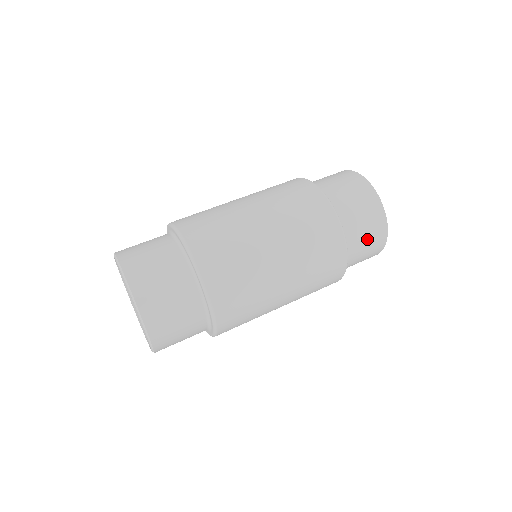
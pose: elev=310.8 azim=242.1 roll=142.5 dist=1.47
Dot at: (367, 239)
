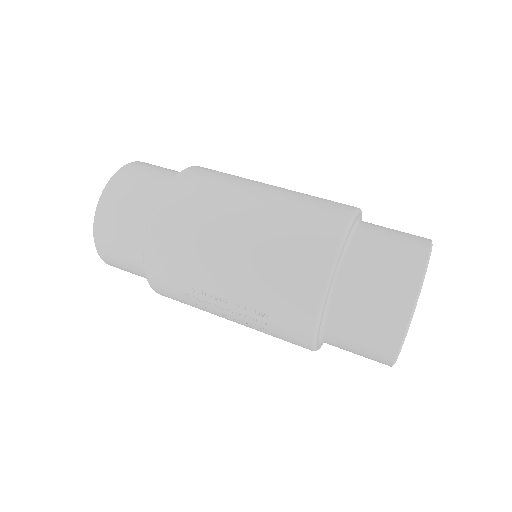
Dot at: (376, 290)
